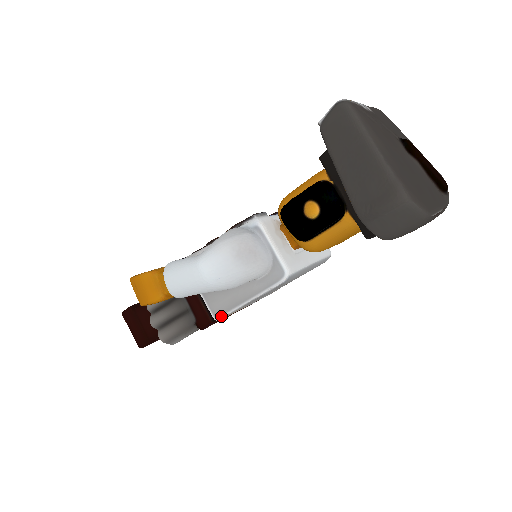
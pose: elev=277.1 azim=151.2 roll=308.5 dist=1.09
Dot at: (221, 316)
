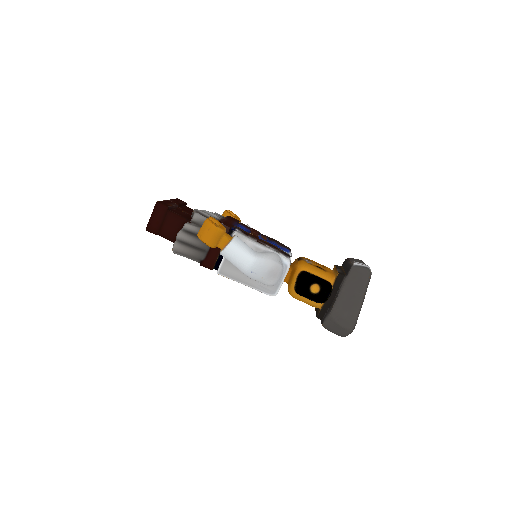
Dot at: (223, 275)
